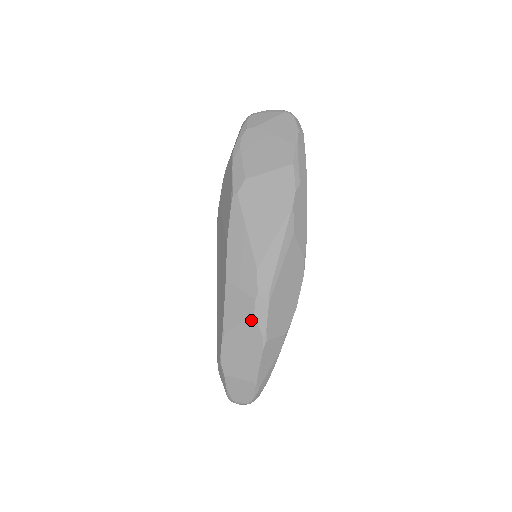
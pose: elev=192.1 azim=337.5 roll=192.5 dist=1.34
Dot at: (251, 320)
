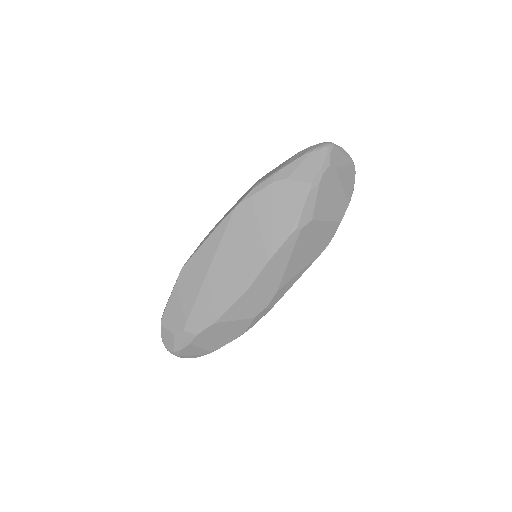
Dot at: (248, 321)
